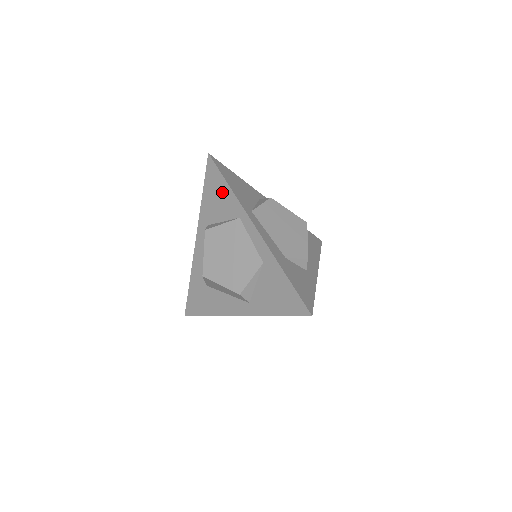
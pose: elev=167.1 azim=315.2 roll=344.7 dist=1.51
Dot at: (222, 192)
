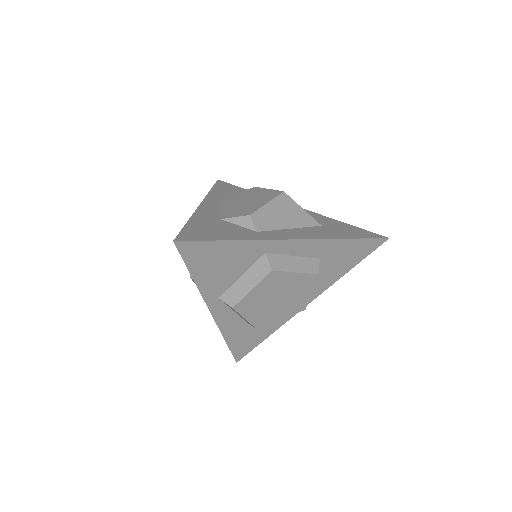
Dot at: occluded
